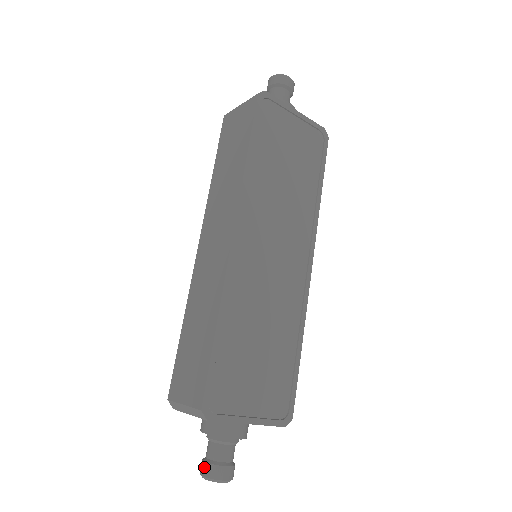
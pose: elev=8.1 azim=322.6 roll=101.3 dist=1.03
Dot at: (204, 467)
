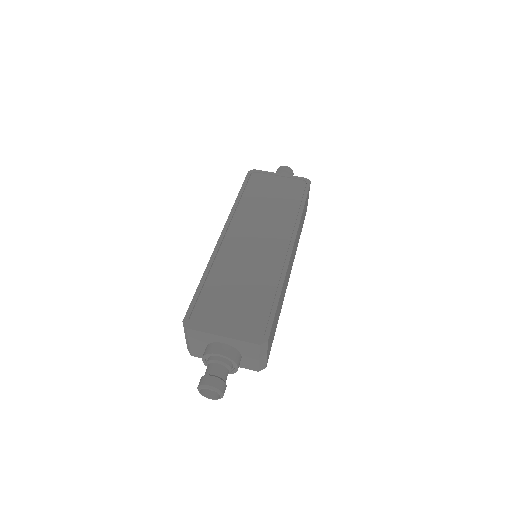
Dot at: (199, 382)
